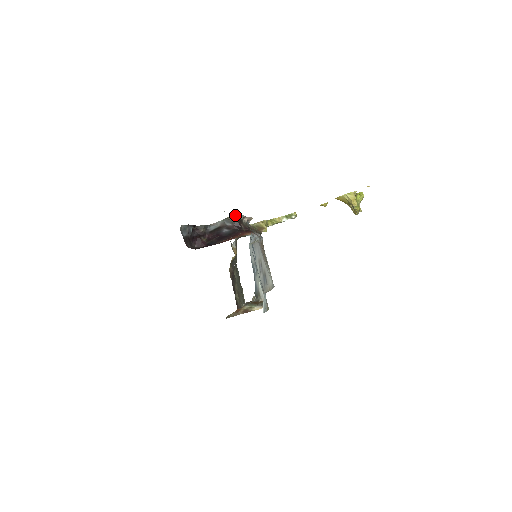
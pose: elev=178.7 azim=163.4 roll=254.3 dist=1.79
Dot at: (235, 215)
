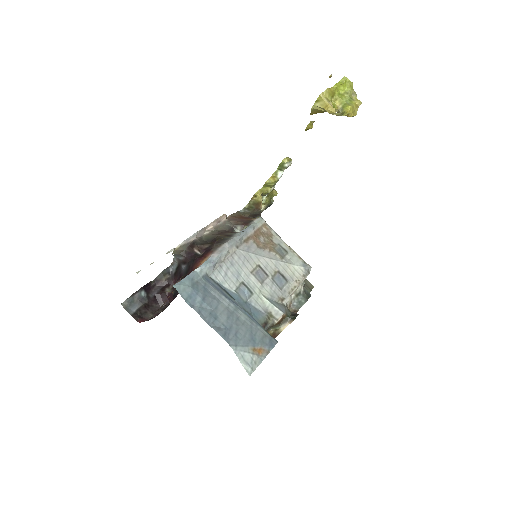
Dot at: (177, 247)
